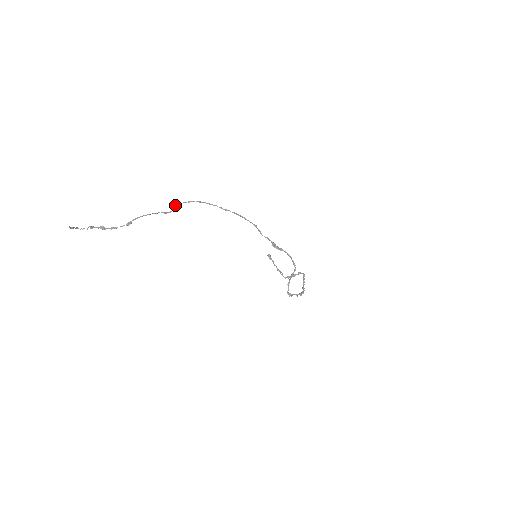
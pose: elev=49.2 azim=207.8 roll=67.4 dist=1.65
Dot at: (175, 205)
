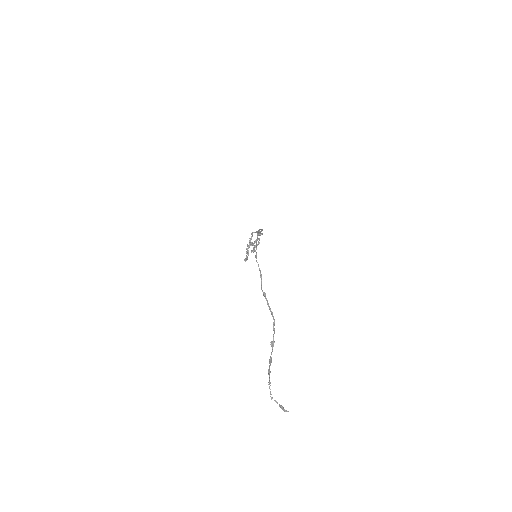
Dot at: (260, 276)
